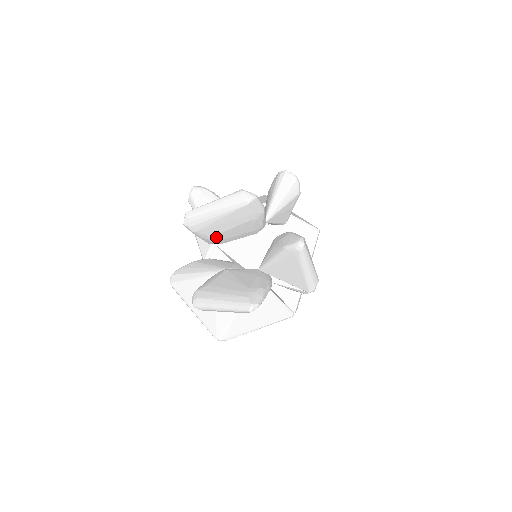
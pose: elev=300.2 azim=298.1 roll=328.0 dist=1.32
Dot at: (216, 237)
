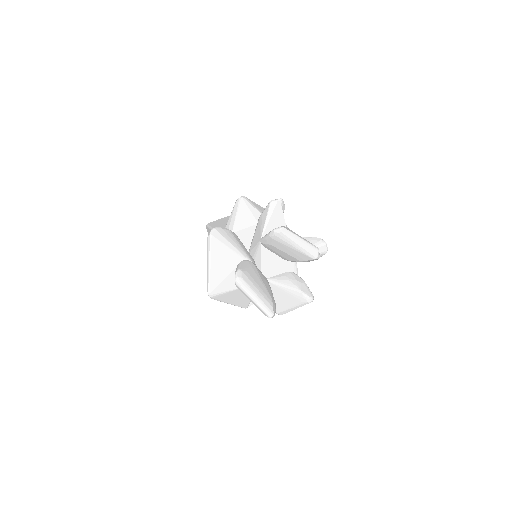
Dot at: (272, 246)
